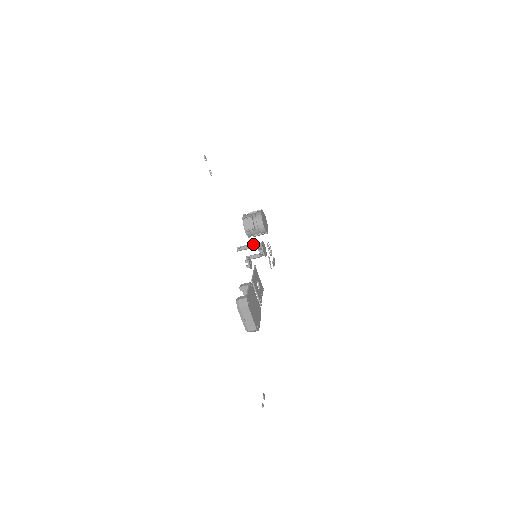
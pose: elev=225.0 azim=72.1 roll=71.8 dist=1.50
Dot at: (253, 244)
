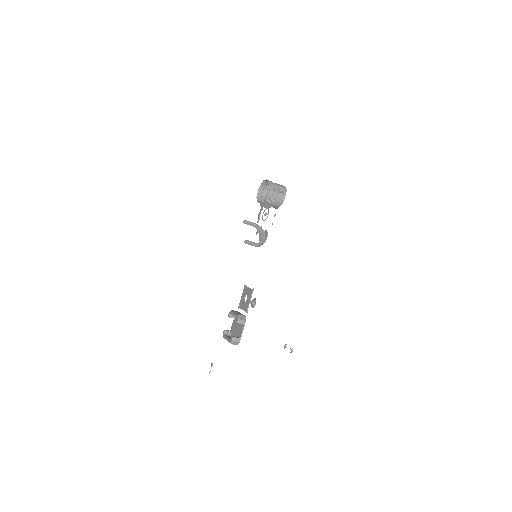
Dot at: (260, 245)
